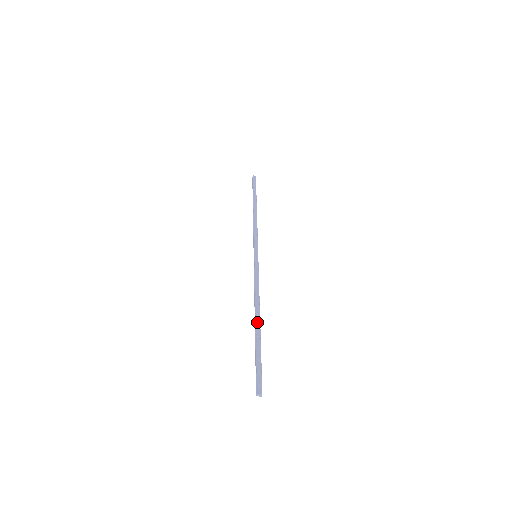
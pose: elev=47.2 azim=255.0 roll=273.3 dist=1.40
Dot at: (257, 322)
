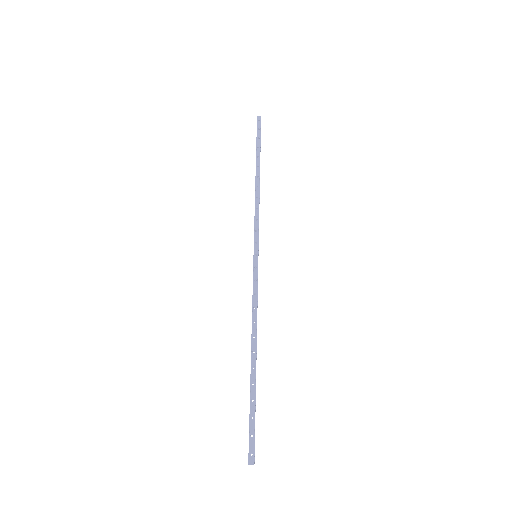
Dot at: (252, 362)
